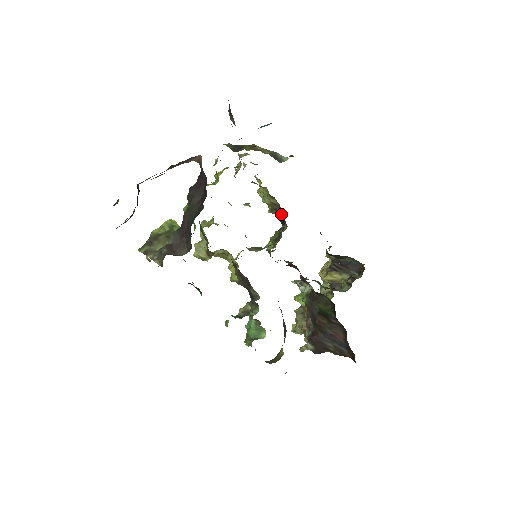
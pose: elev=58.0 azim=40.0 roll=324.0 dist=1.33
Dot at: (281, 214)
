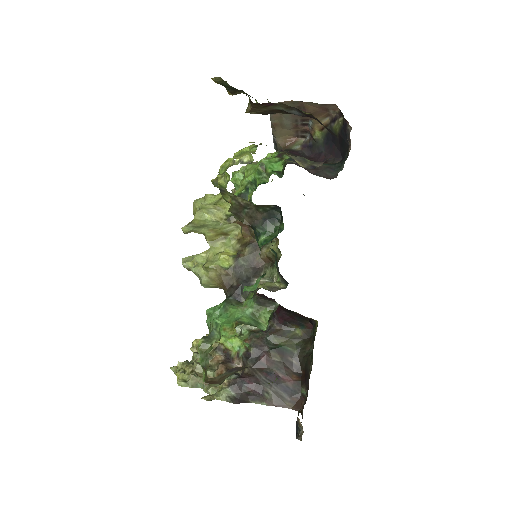
Dot at: occluded
